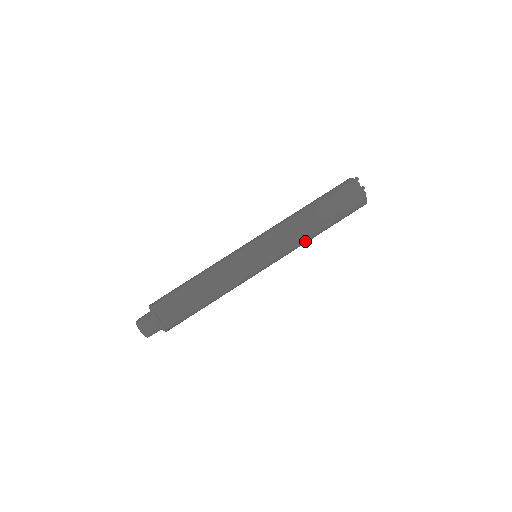
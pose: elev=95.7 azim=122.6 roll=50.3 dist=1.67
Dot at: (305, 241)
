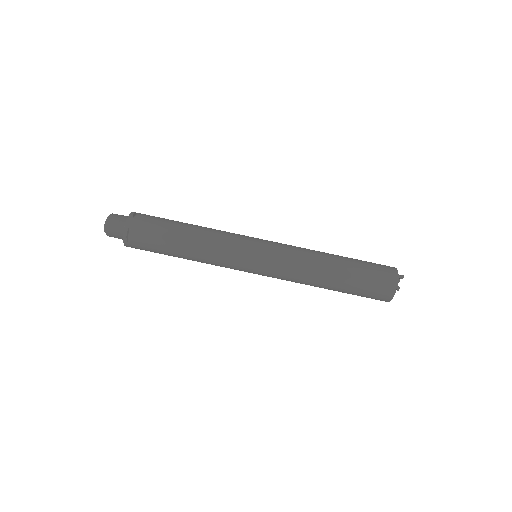
Dot at: (306, 284)
